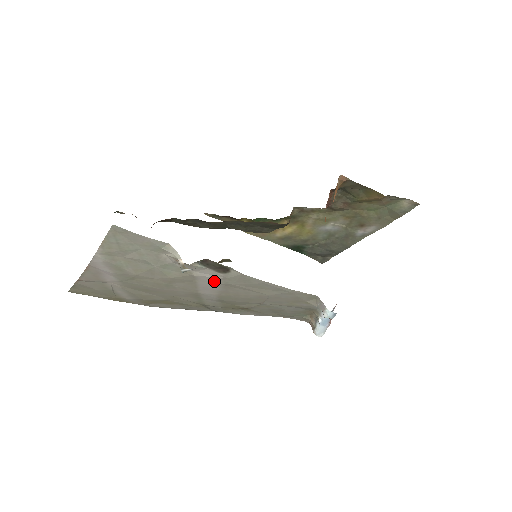
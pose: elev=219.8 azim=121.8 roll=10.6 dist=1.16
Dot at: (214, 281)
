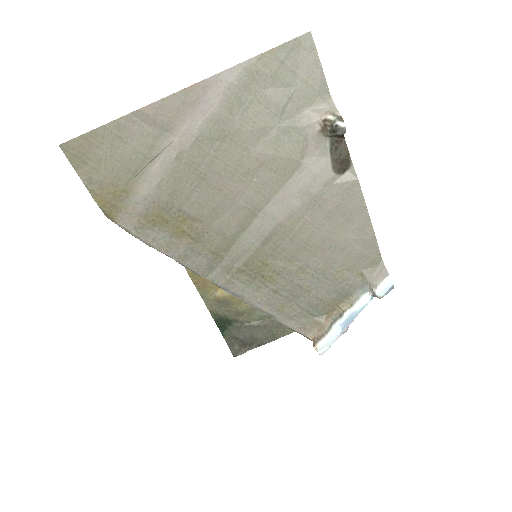
Dot at: (311, 185)
